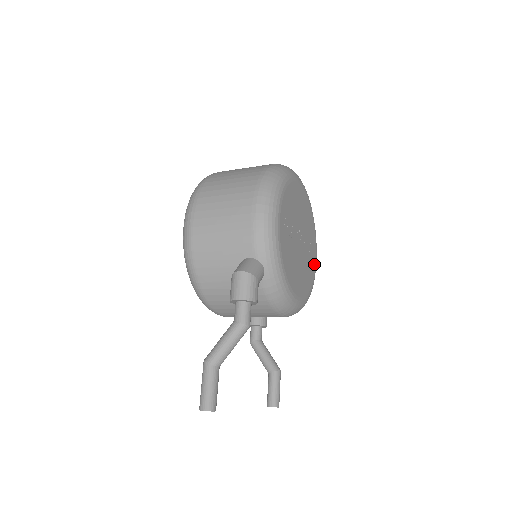
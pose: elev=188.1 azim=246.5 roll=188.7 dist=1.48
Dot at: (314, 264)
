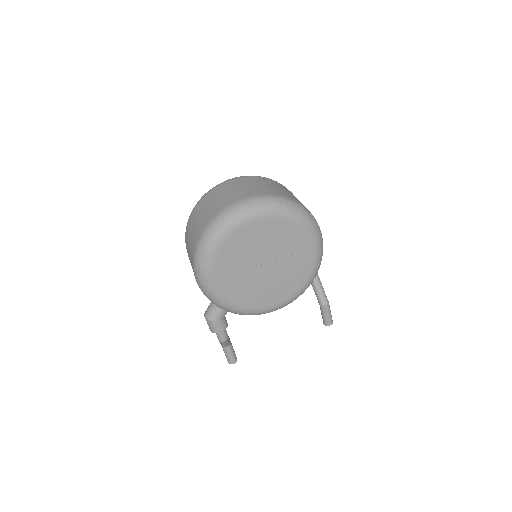
Dot at: (309, 257)
